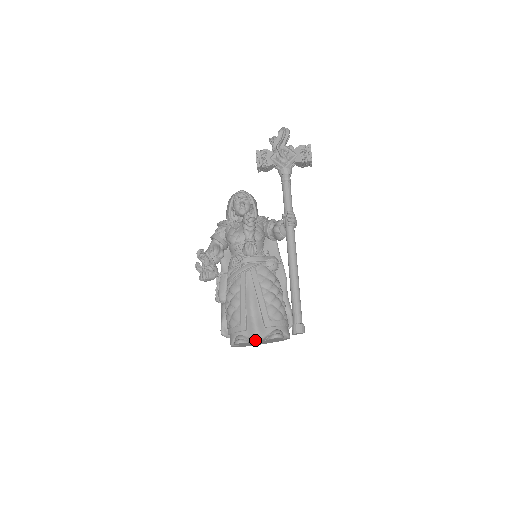
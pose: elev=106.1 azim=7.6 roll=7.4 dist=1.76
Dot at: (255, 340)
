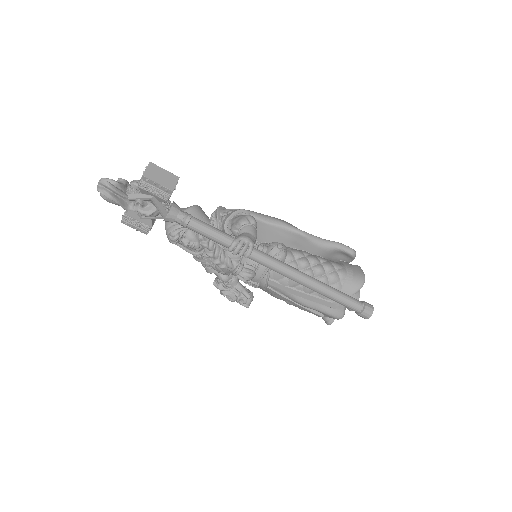
Dot at: occluded
